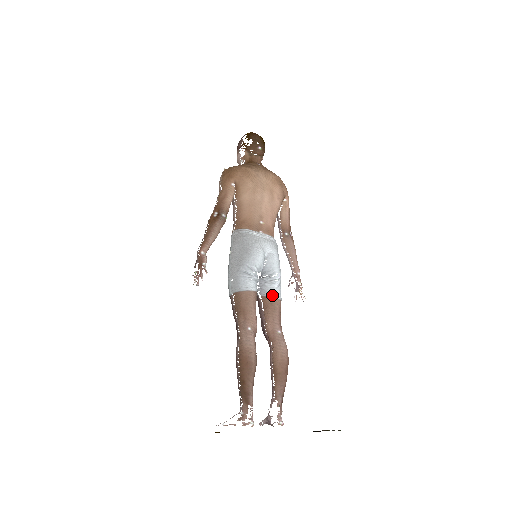
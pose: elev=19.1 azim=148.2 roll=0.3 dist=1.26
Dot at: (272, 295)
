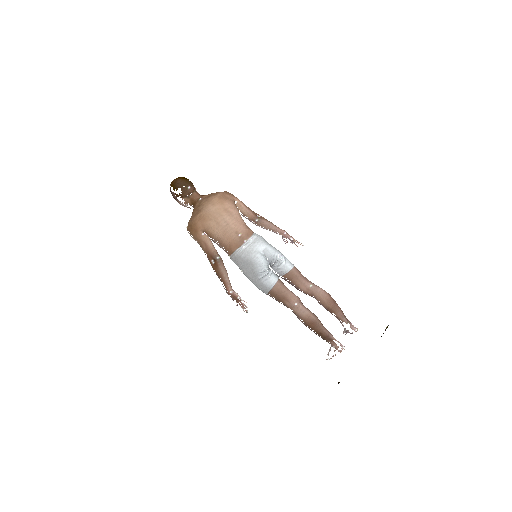
Dot at: (288, 270)
